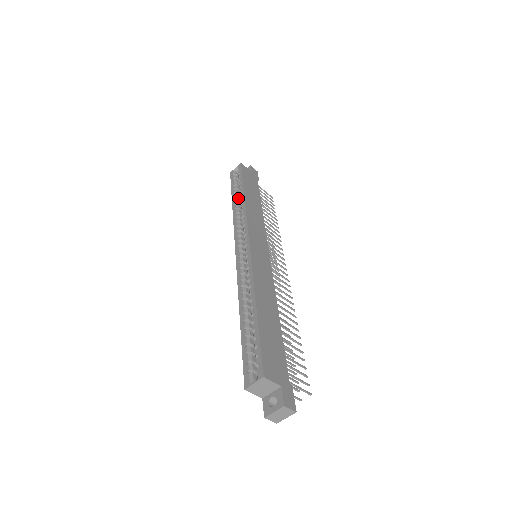
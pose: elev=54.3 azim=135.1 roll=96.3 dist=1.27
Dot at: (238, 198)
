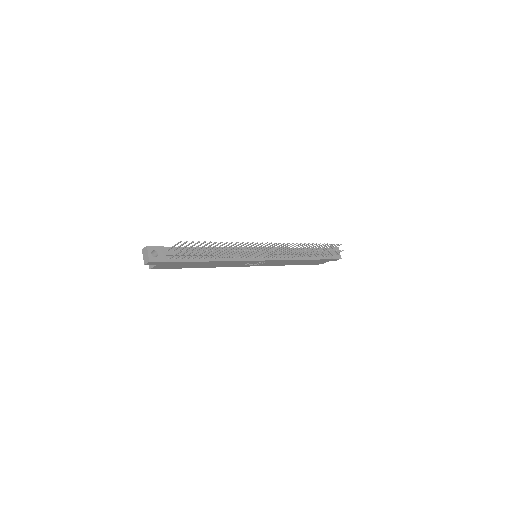
Dot at: occluded
